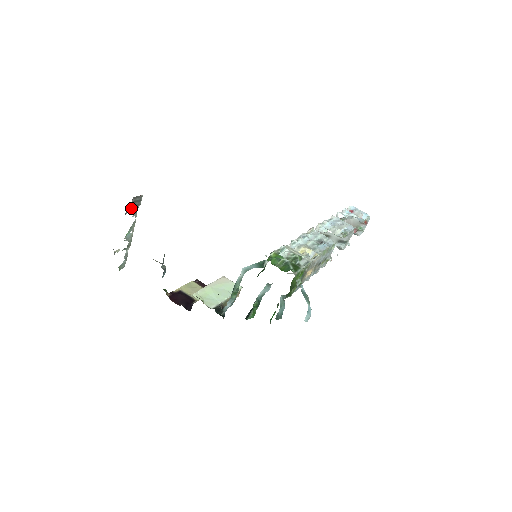
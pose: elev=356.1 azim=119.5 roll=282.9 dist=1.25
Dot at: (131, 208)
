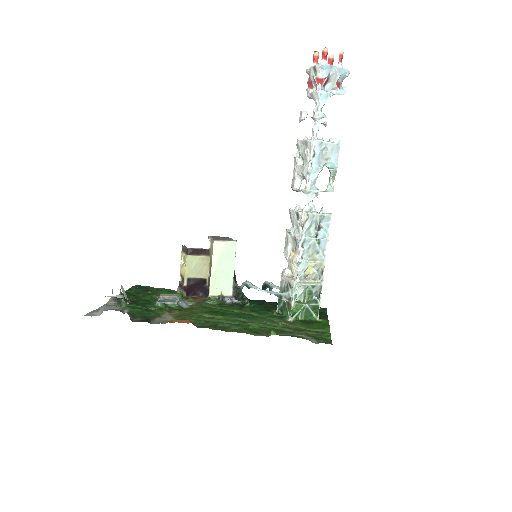
Dot at: (127, 313)
